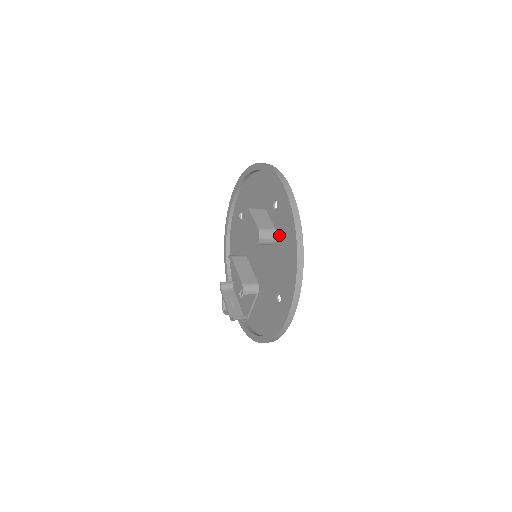
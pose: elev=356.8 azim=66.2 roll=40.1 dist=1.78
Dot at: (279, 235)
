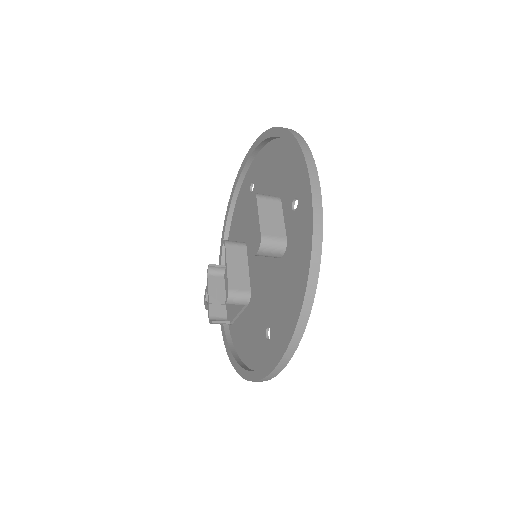
Dot at: (289, 251)
